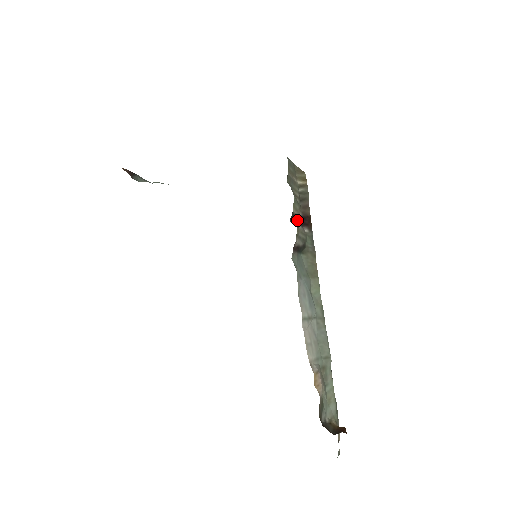
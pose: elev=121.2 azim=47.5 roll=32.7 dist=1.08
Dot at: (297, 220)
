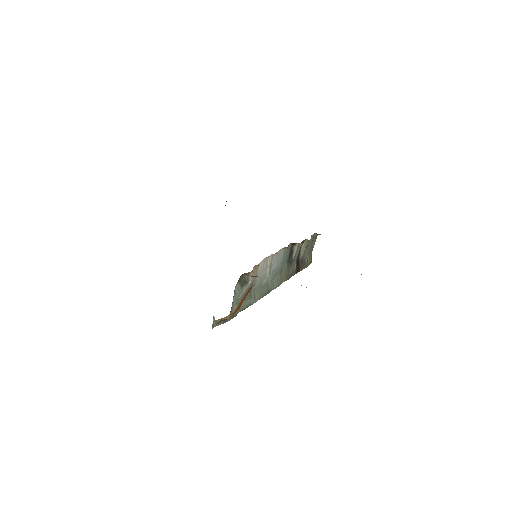
Dot at: (298, 255)
